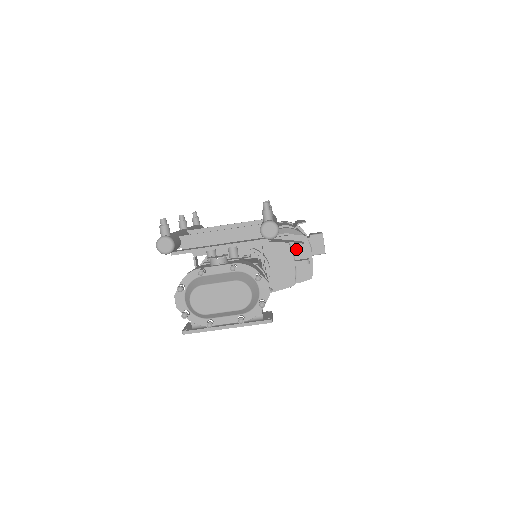
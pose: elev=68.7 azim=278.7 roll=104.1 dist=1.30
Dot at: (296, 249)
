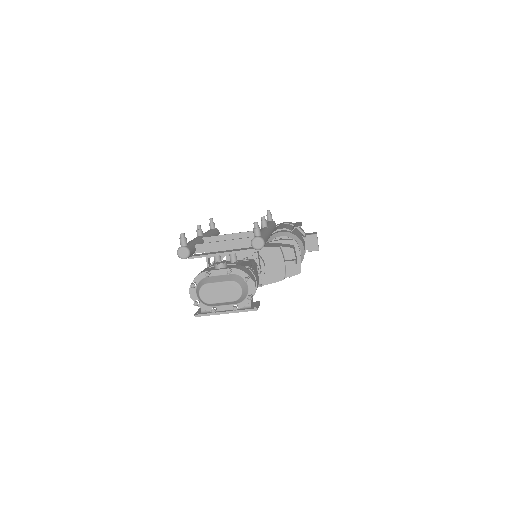
Dot at: (286, 252)
